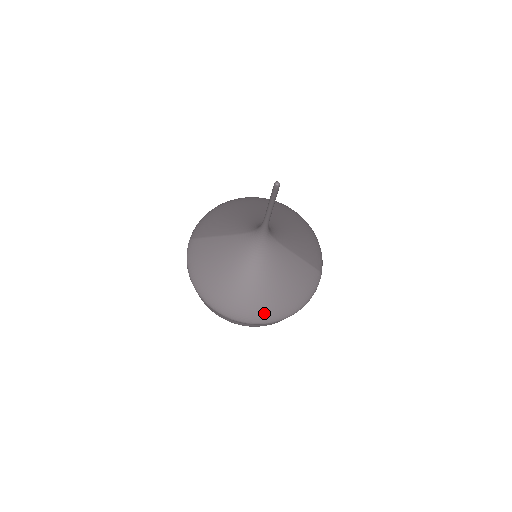
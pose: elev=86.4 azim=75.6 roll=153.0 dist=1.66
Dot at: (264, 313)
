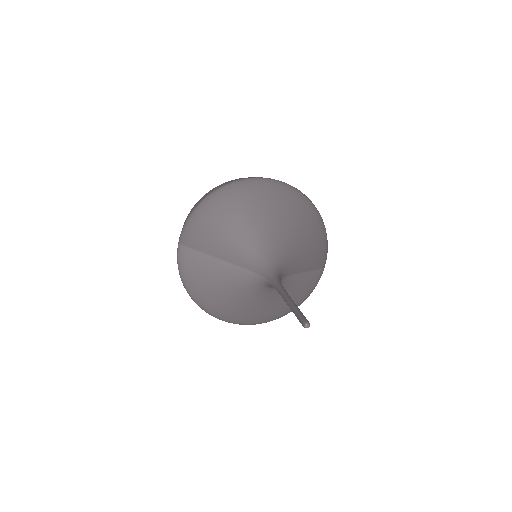
Dot at: (264, 320)
